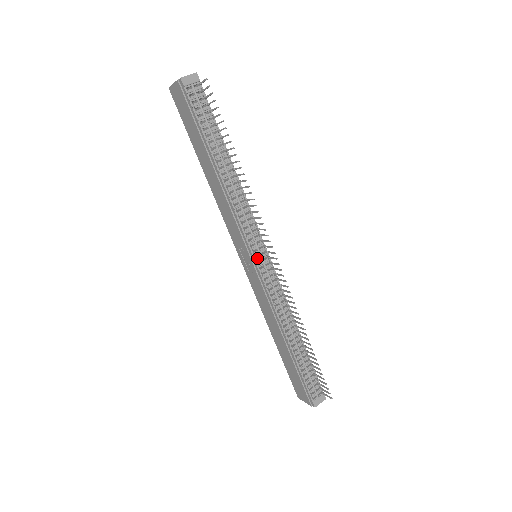
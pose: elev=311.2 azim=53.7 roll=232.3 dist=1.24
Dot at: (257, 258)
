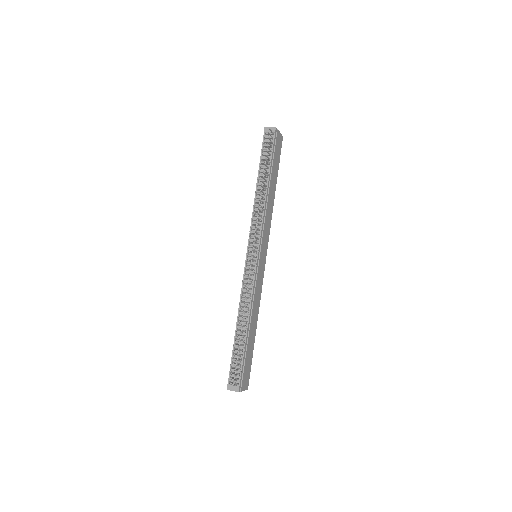
Dot at: (249, 253)
